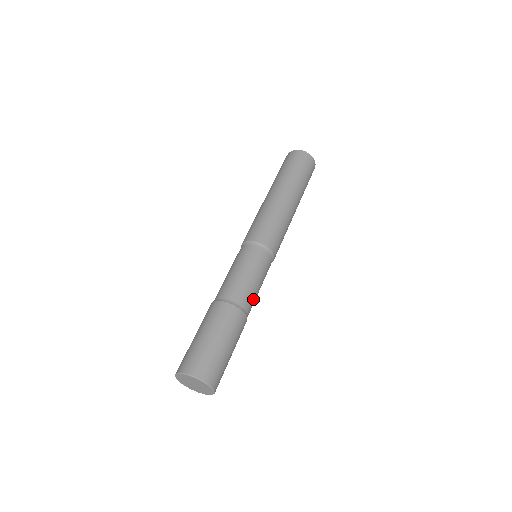
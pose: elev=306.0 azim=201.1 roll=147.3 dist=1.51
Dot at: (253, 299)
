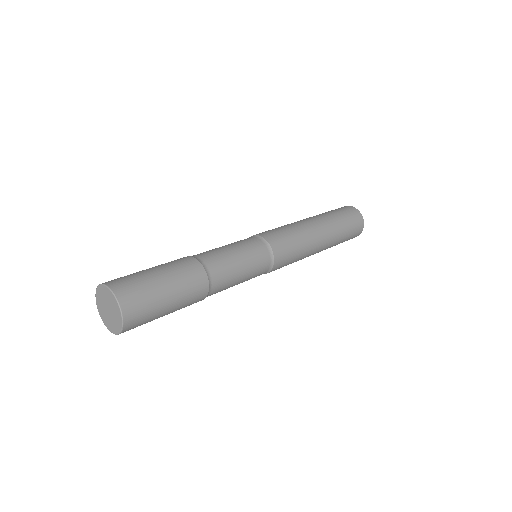
Dot at: (227, 277)
